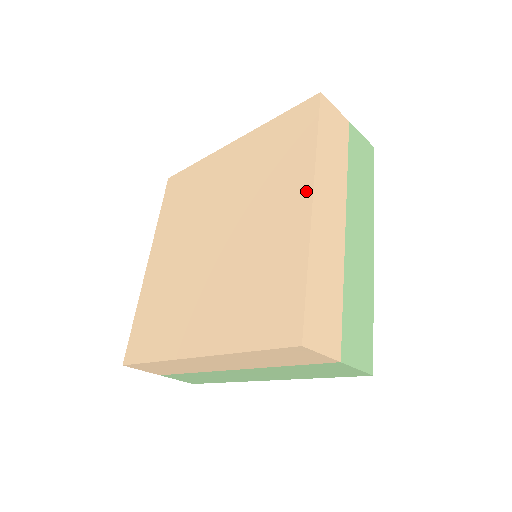
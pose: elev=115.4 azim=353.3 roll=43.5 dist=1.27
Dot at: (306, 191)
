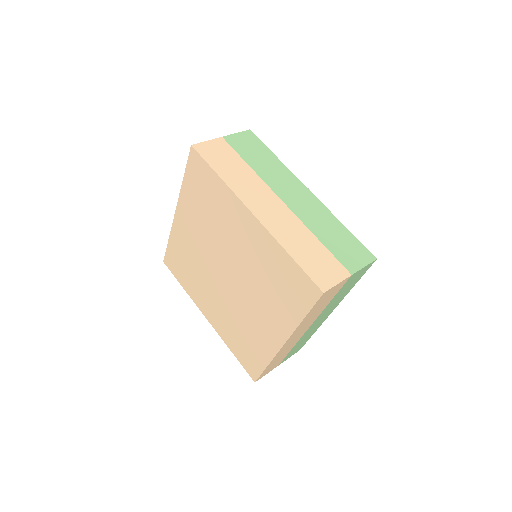
Dot at: (243, 210)
